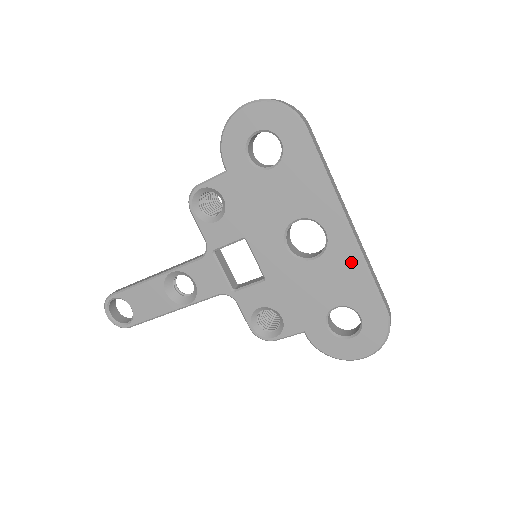
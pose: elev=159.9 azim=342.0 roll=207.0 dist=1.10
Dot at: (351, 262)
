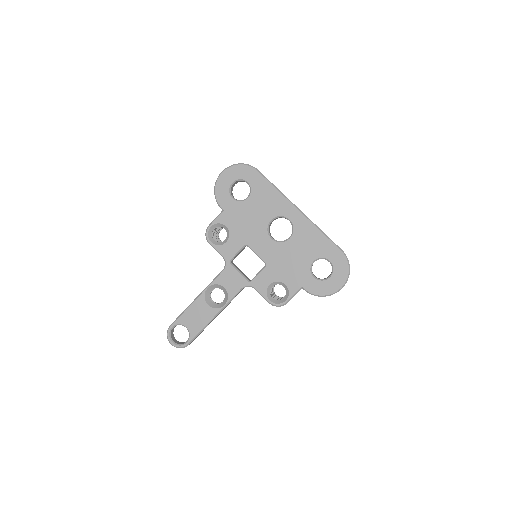
Dot at: (310, 230)
